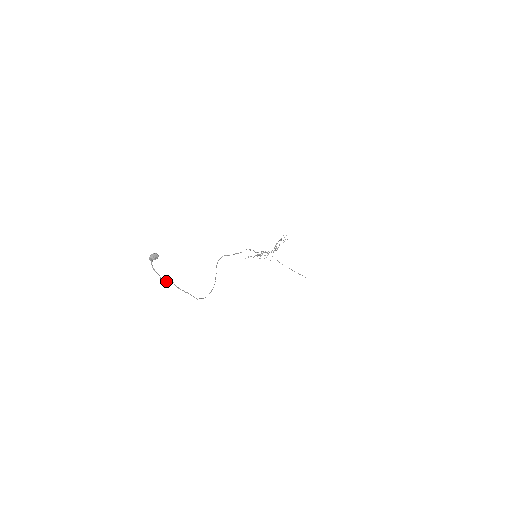
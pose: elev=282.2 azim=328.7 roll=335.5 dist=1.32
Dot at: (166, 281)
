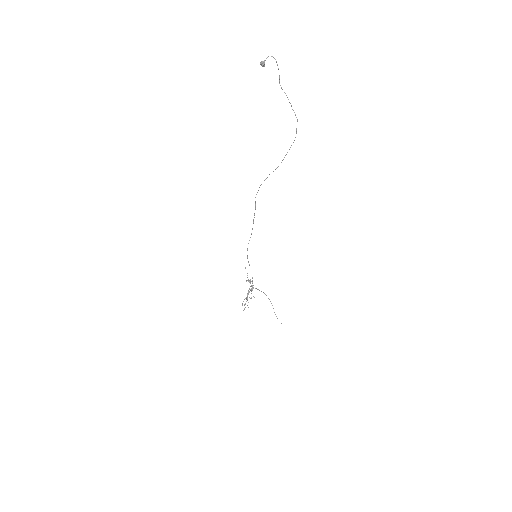
Dot at: (280, 85)
